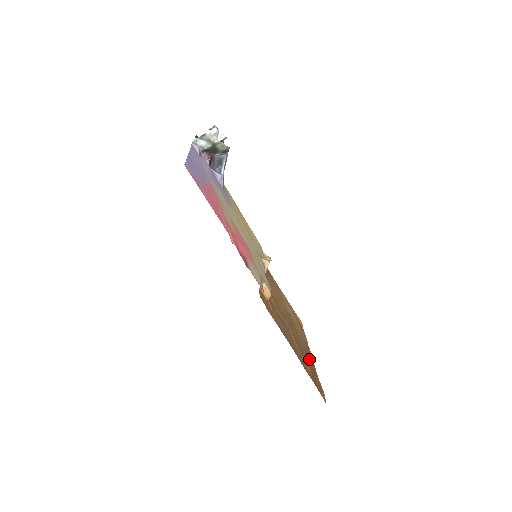
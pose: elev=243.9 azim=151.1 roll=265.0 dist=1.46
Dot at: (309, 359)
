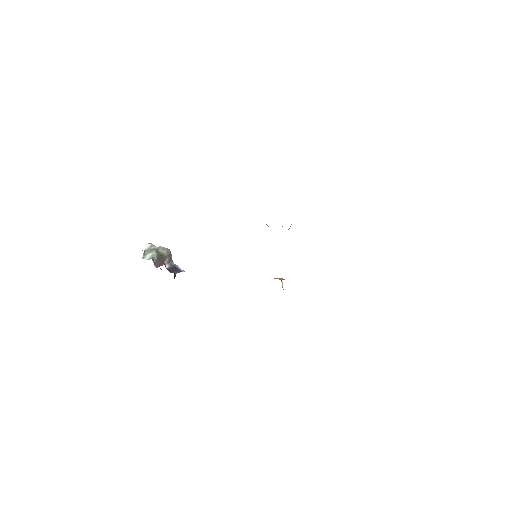
Dot at: occluded
